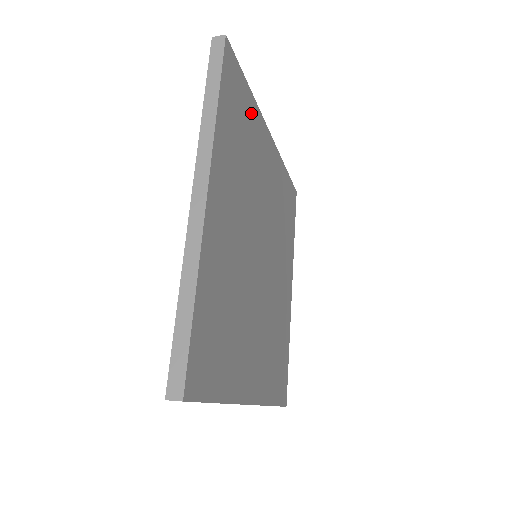
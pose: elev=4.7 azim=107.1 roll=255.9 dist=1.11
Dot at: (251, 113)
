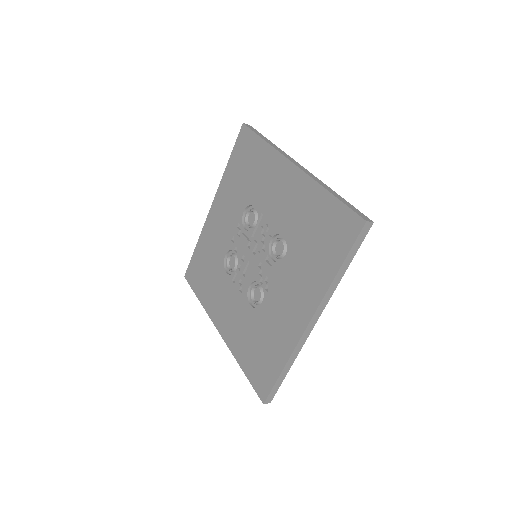
Dot at: occluded
